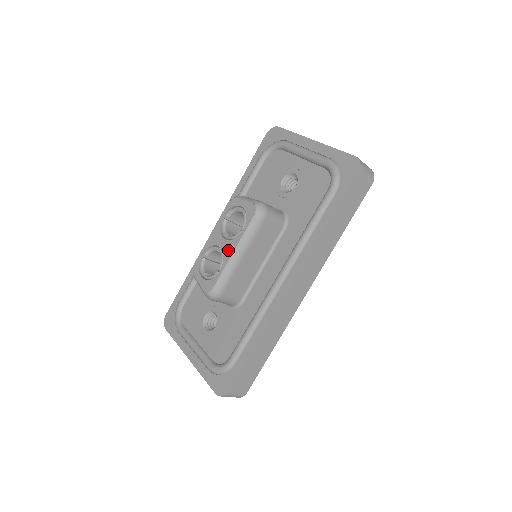
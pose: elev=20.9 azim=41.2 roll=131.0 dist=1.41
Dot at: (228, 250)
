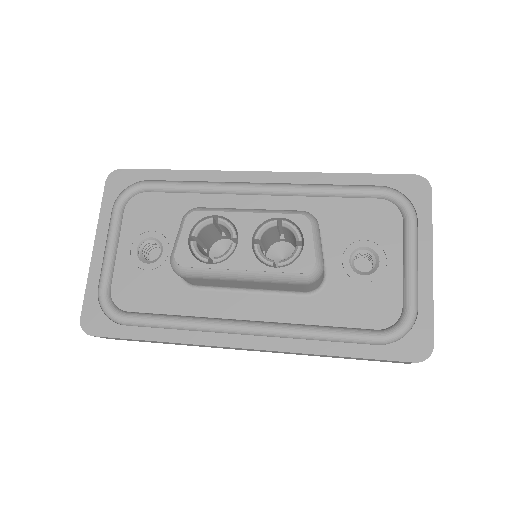
Dot at: (241, 260)
